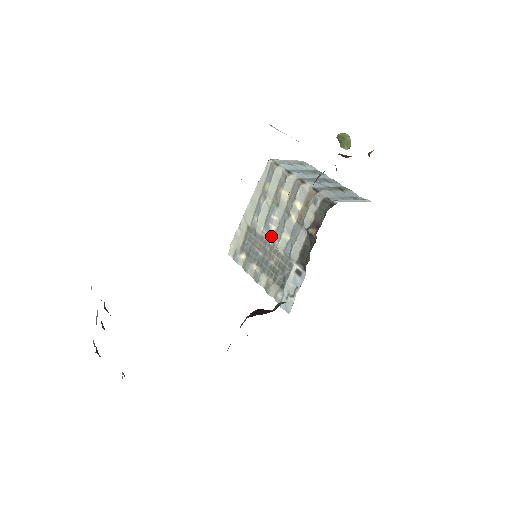
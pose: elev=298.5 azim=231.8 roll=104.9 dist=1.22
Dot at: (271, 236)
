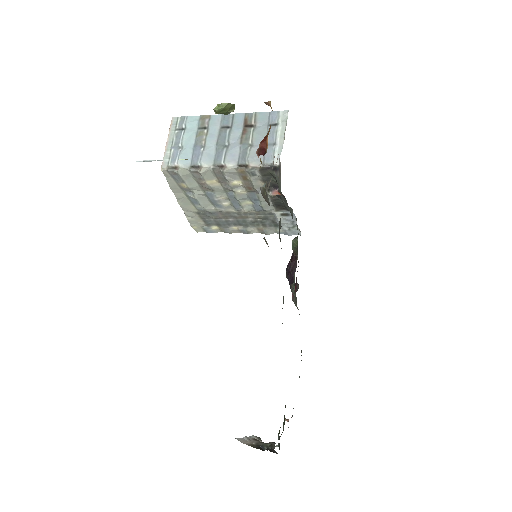
Dot at: (229, 208)
